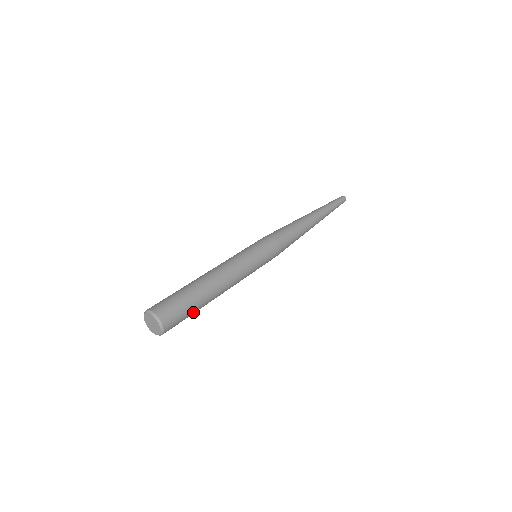
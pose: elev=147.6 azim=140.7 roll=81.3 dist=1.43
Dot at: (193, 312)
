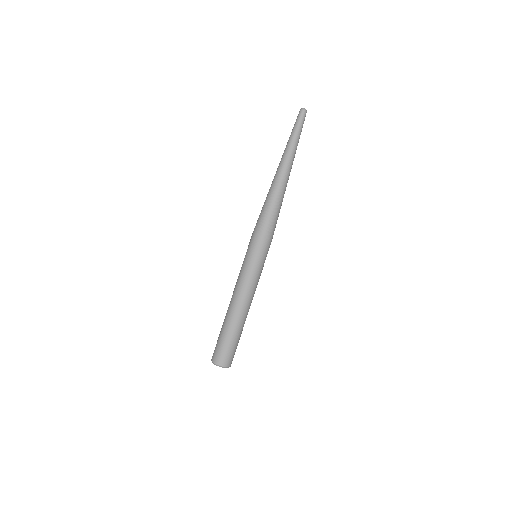
Dot at: occluded
